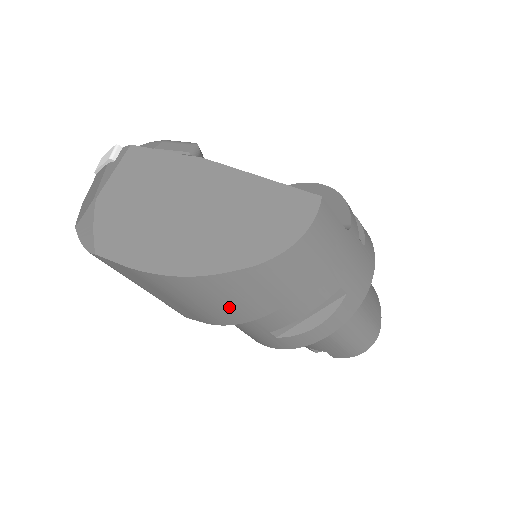
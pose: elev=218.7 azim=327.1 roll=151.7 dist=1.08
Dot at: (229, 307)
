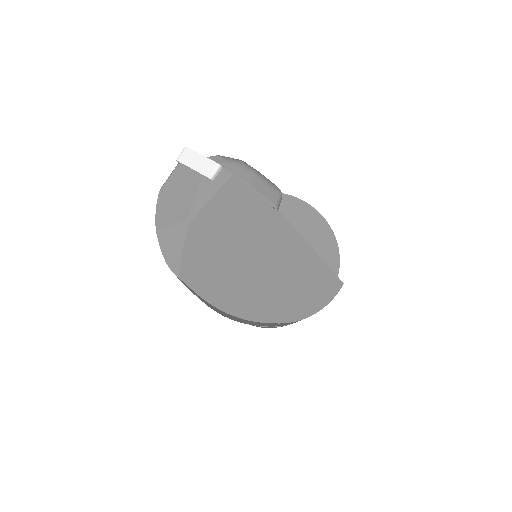
Dot at: (242, 321)
